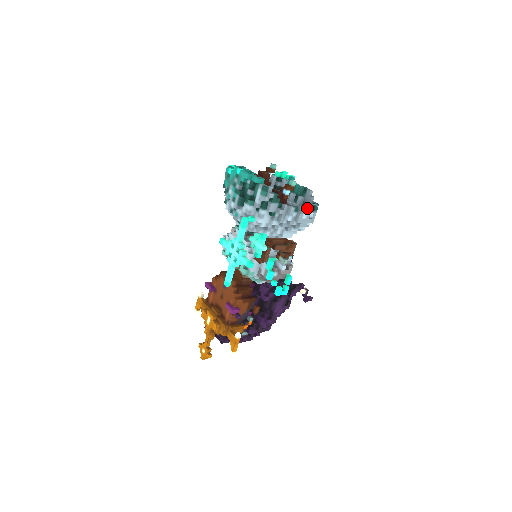
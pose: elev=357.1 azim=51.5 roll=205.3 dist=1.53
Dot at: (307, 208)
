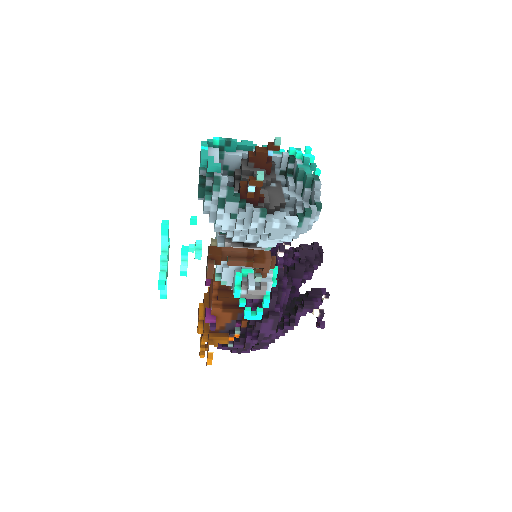
Dot at: occluded
